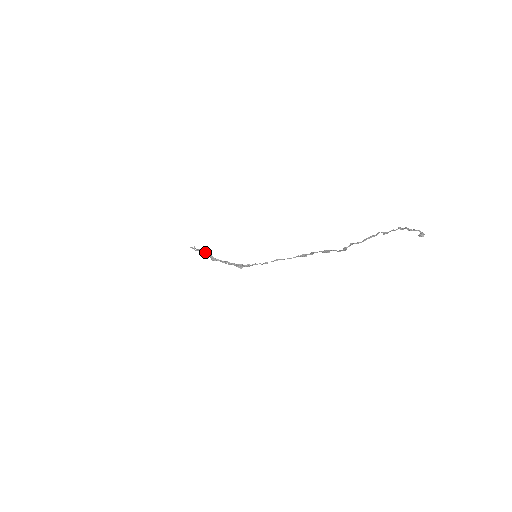
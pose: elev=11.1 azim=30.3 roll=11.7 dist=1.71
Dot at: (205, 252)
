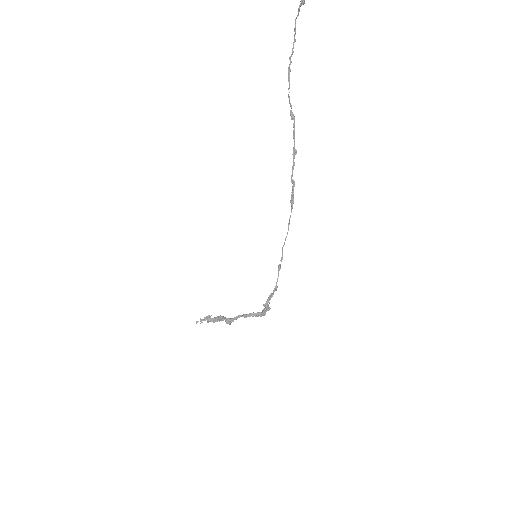
Dot at: (215, 318)
